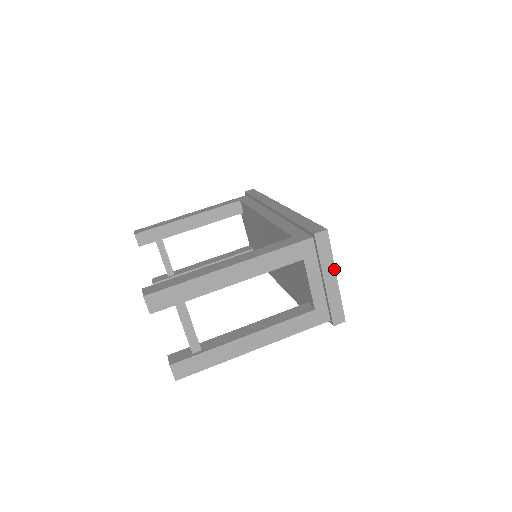
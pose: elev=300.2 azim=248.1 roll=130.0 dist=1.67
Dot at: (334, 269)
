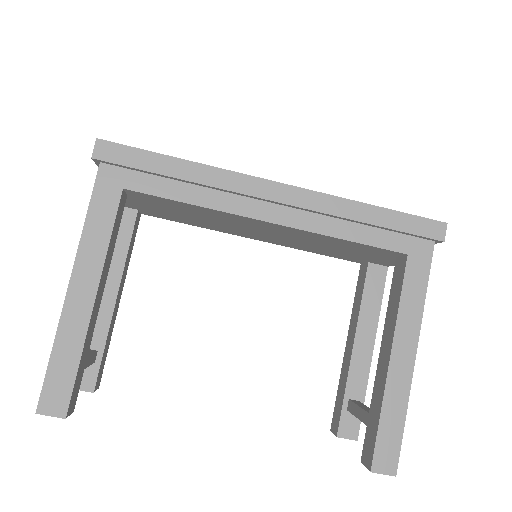
Dot at: occluded
